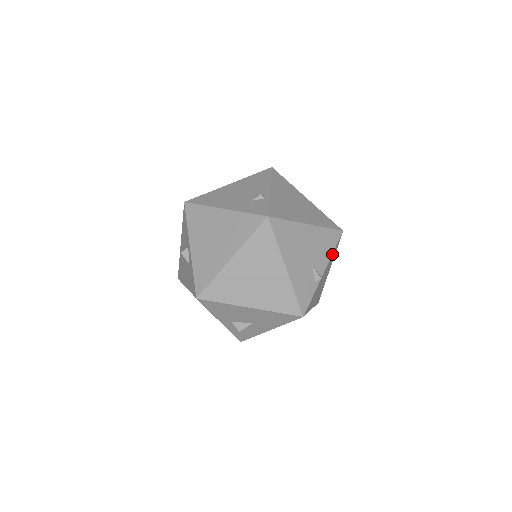
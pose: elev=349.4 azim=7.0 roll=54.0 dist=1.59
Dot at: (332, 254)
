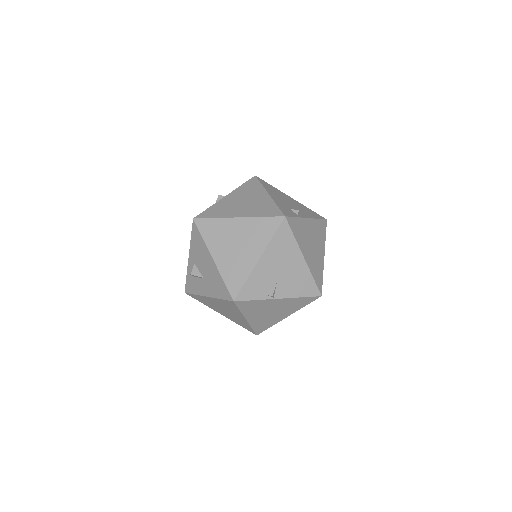
Dot at: (298, 298)
